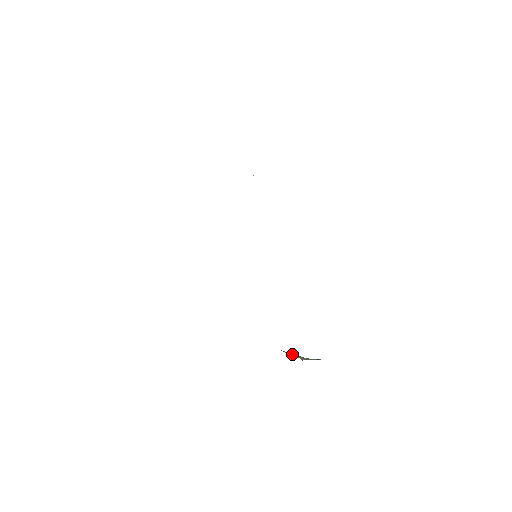
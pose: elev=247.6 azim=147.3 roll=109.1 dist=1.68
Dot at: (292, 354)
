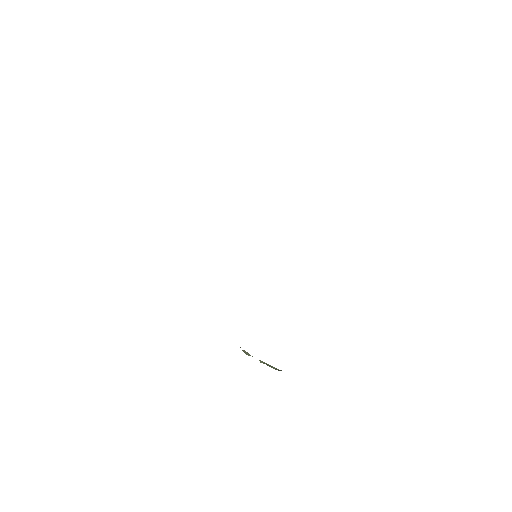
Dot at: occluded
